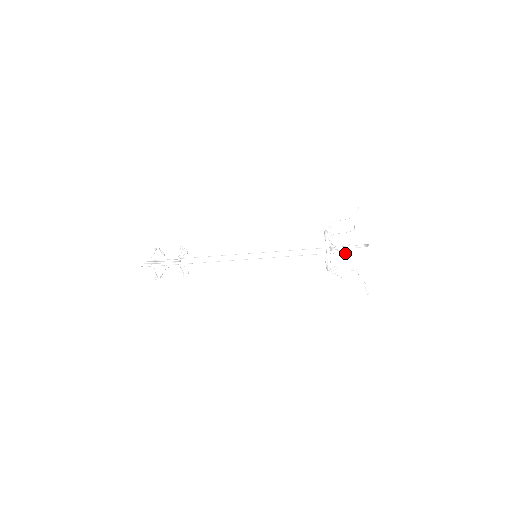
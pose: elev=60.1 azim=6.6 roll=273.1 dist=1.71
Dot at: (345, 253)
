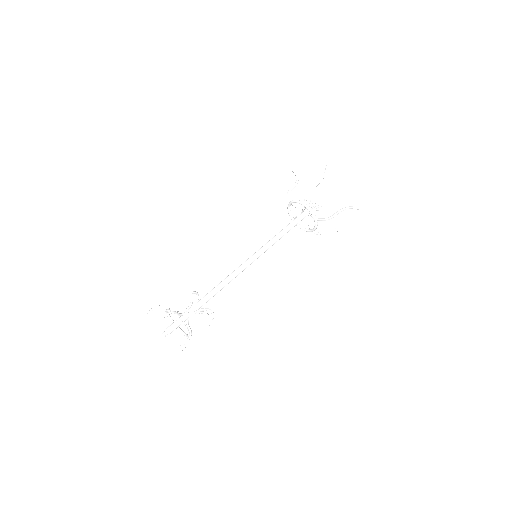
Dot at: (315, 207)
